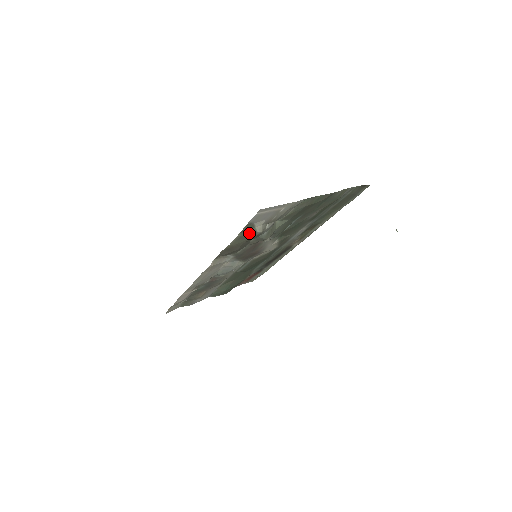
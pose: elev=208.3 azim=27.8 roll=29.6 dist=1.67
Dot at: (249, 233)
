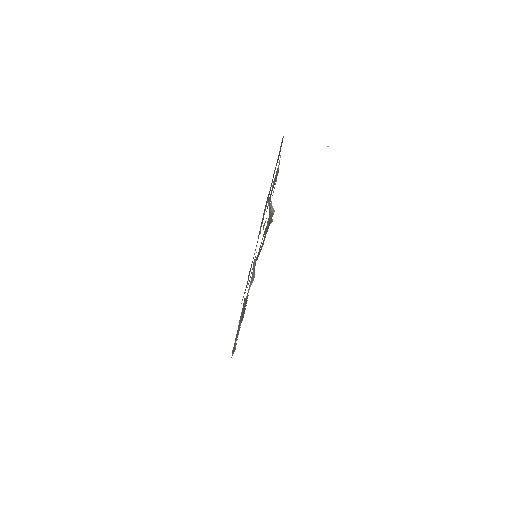
Dot at: (270, 219)
